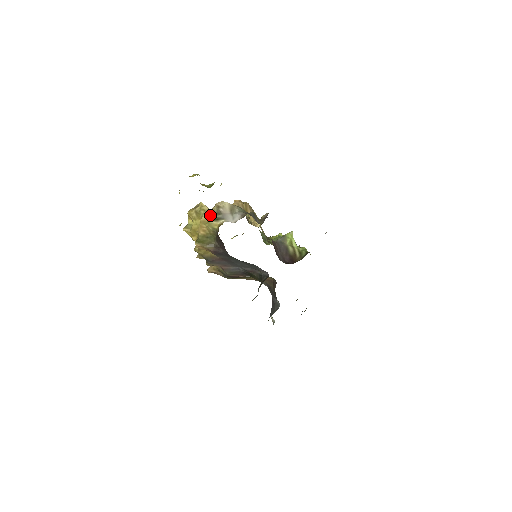
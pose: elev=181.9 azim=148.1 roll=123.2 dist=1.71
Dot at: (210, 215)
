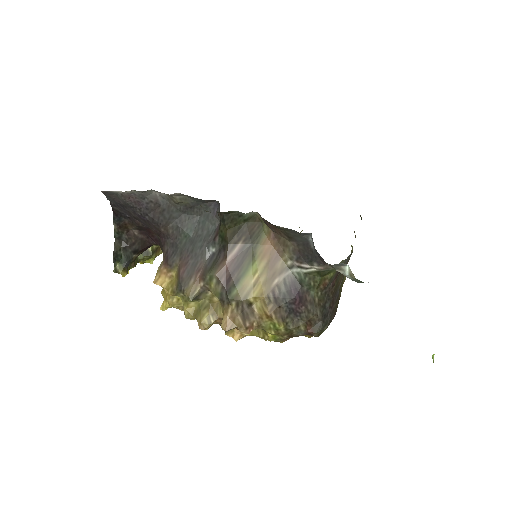
Dot at: occluded
